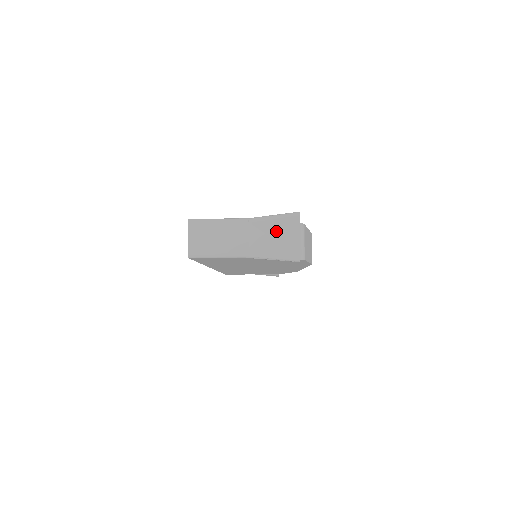
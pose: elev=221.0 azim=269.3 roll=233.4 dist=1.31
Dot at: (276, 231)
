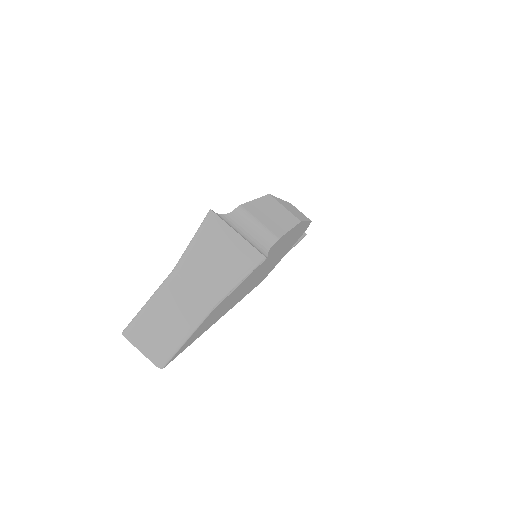
Dot at: (210, 254)
